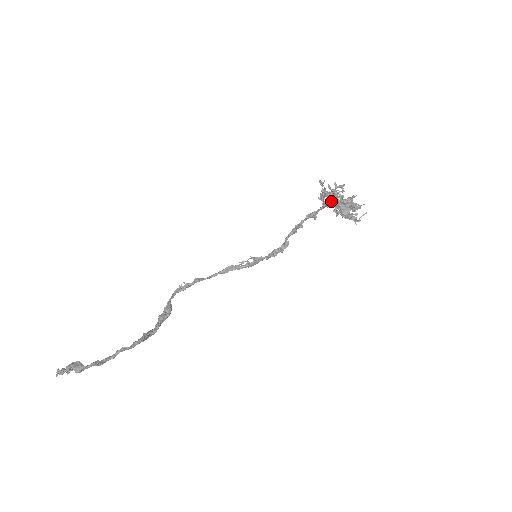
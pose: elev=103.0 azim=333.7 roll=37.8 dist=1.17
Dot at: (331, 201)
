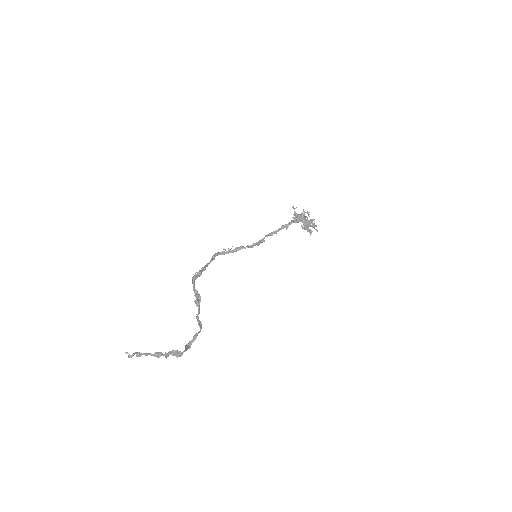
Dot at: (301, 221)
